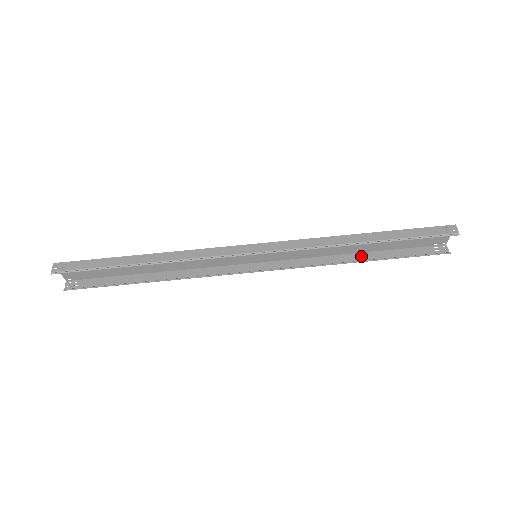
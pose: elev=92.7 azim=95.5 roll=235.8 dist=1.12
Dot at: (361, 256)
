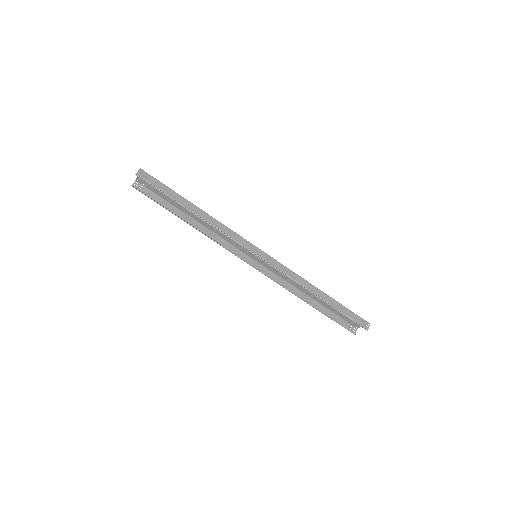
Dot at: (310, 300)
